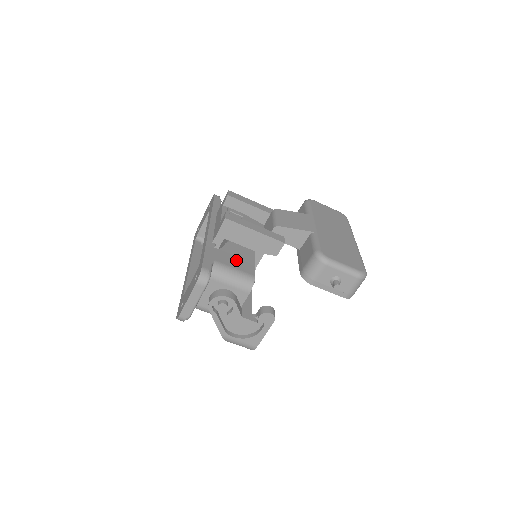
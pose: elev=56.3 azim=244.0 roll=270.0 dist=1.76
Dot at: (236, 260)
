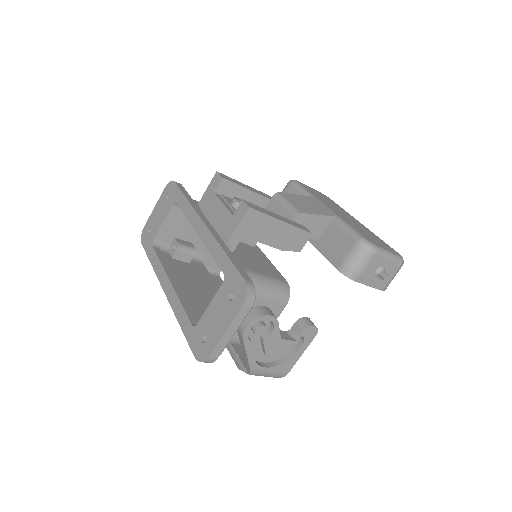
Dot at: (258, 264)
